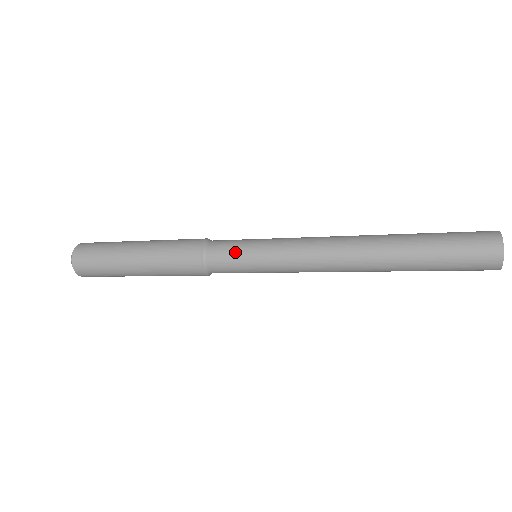
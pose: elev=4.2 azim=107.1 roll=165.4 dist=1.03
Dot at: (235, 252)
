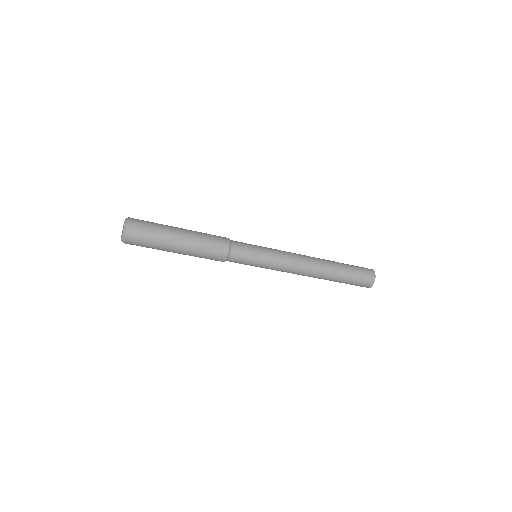
Dot at: (249, 257)
